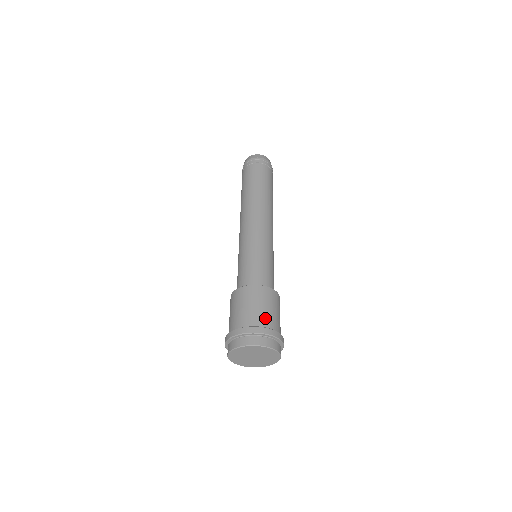
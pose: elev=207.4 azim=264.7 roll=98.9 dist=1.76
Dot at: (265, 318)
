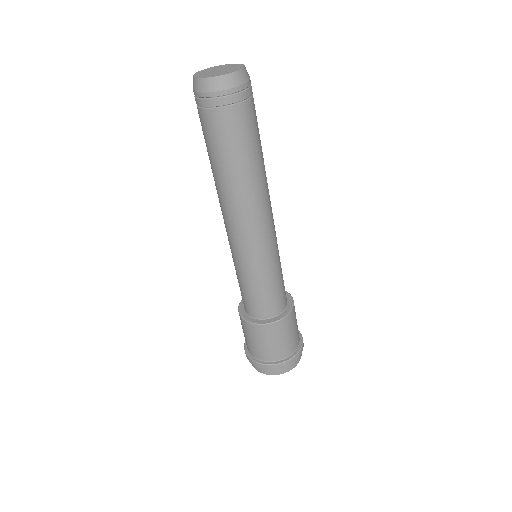
Dot at: (275, 353)
